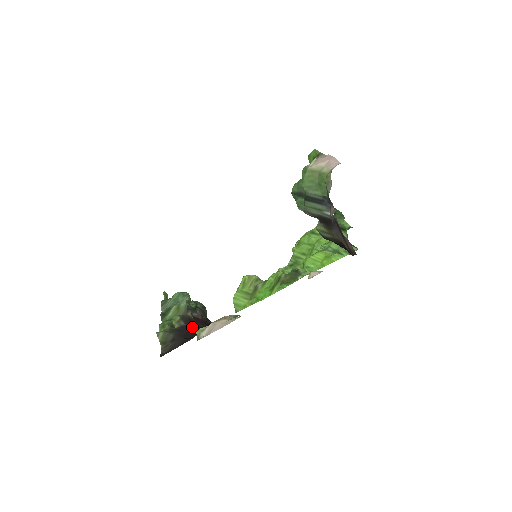
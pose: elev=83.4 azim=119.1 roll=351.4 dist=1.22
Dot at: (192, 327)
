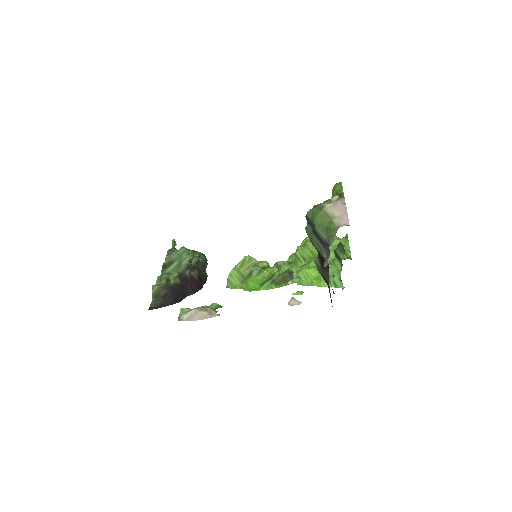
Dot at: (185, 287)
